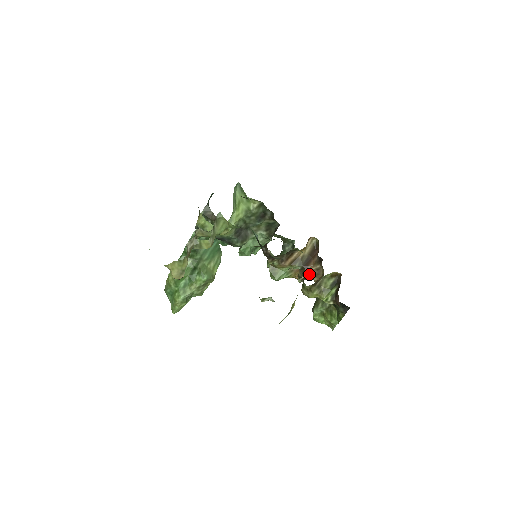
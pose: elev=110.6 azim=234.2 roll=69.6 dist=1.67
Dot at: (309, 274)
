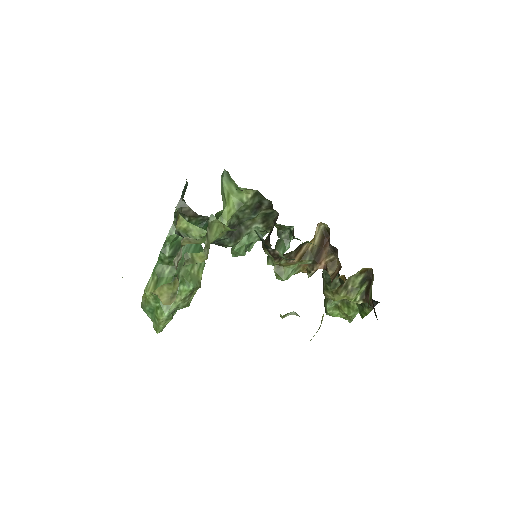
Dot at: (321, 267)
